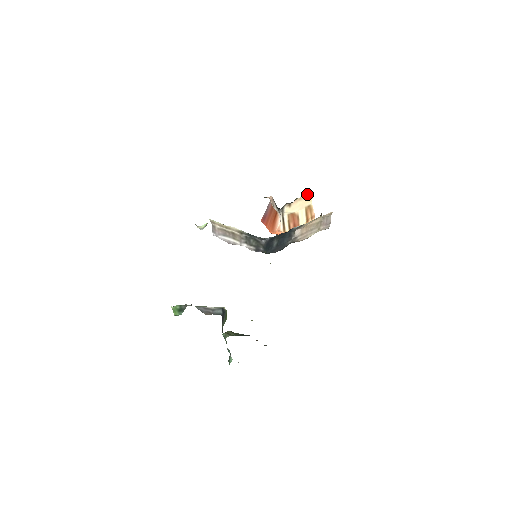
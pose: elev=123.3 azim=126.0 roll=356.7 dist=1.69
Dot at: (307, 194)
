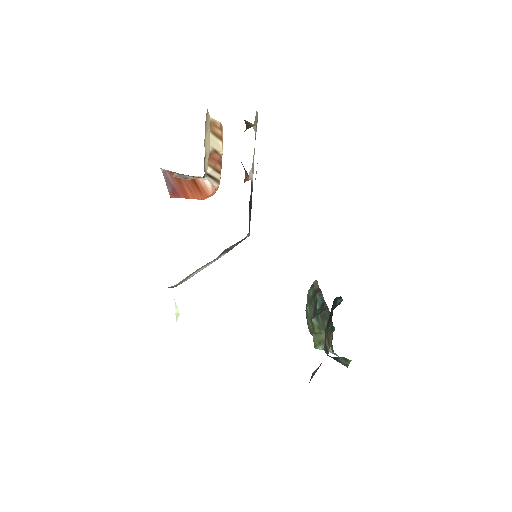
Dot at: occluded
